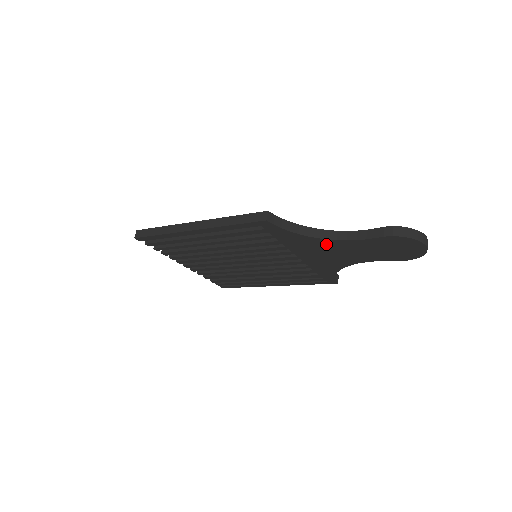
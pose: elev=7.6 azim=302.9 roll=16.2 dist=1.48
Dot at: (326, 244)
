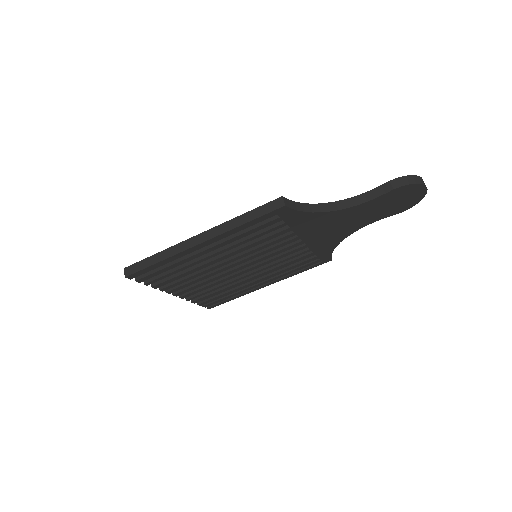
Dot at: (336, 216)
